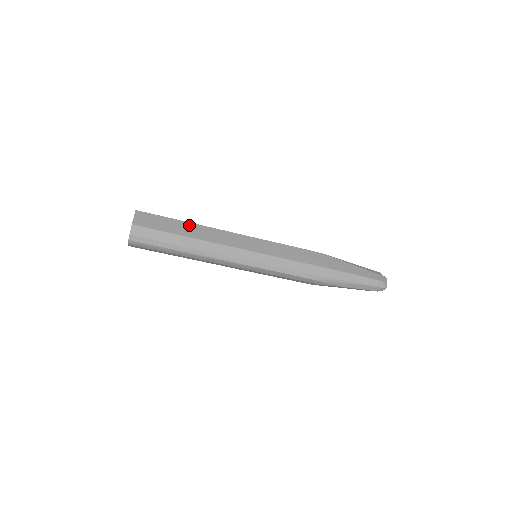
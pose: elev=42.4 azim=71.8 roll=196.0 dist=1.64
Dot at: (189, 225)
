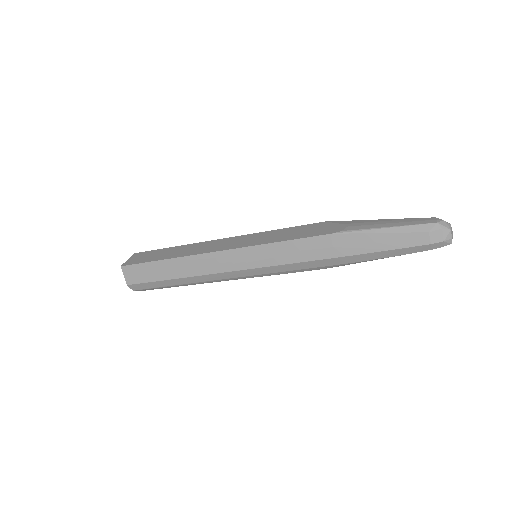
Dot at: (170, 263)
